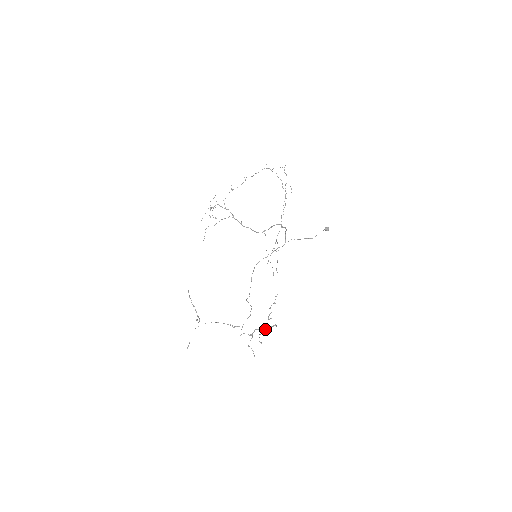
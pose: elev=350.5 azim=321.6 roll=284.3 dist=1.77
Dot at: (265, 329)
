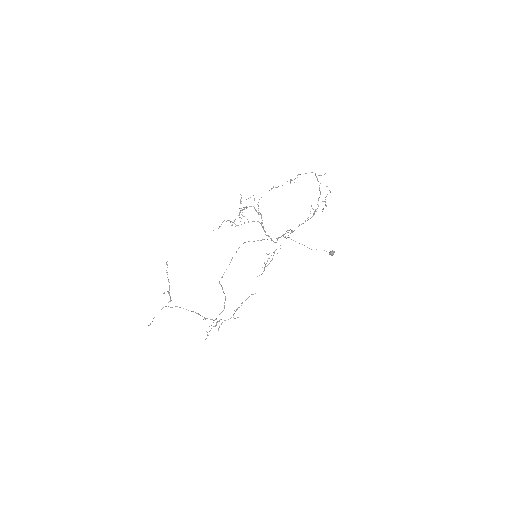
Dot at: occluded
